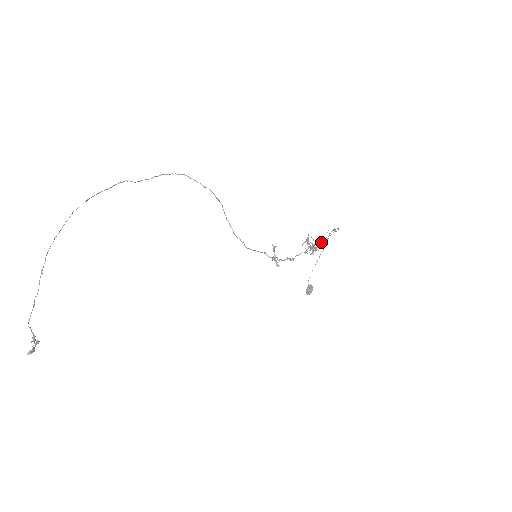
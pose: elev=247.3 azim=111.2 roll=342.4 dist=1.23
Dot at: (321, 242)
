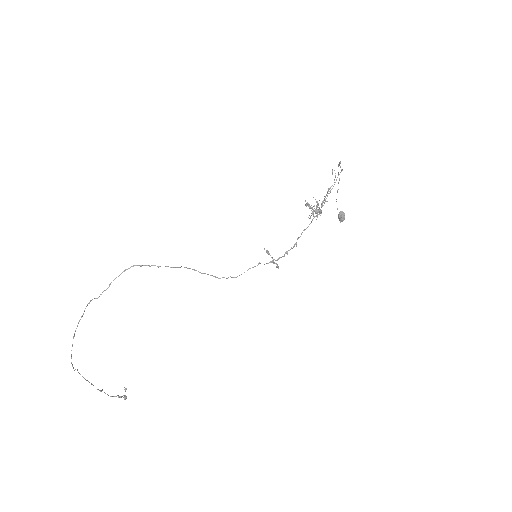
Dot at: (328, 189)
